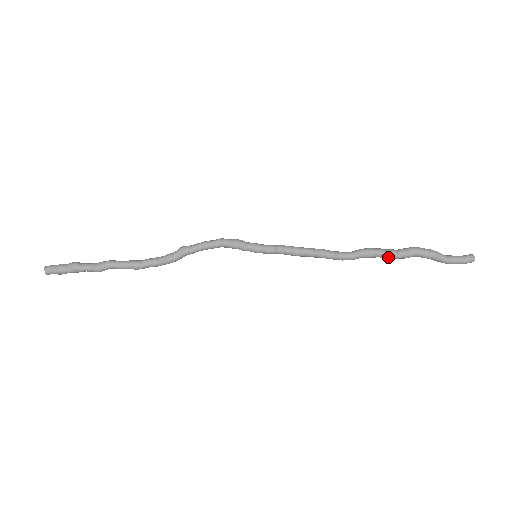
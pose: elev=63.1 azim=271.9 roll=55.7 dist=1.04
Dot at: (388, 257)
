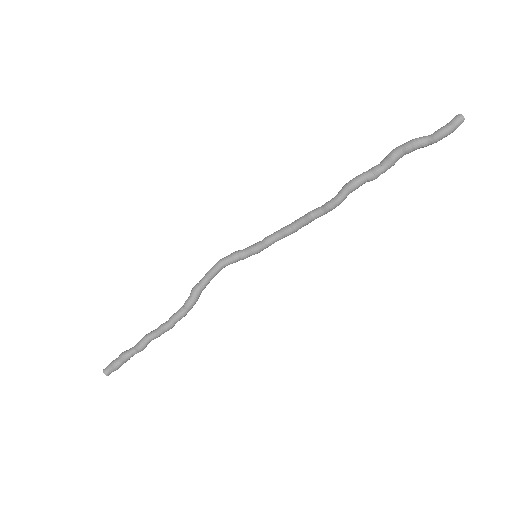
Dot at: (374, 176)
